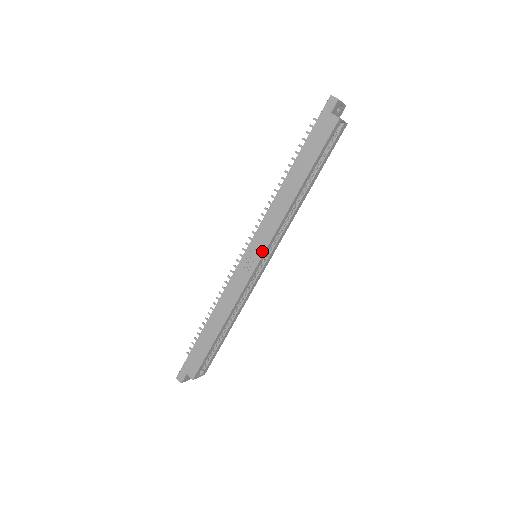
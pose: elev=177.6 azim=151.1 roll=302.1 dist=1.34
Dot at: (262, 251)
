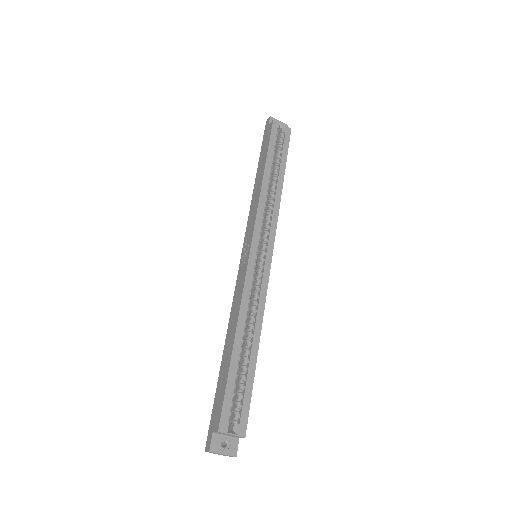
Dot at: (251, 237)
